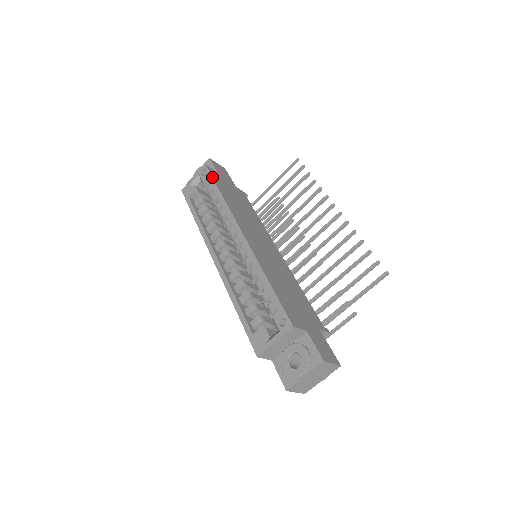
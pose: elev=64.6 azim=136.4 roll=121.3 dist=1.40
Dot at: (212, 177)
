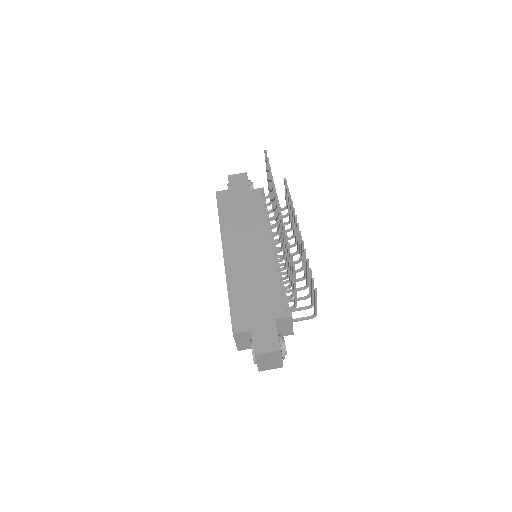
Dot at: (217, 204)
